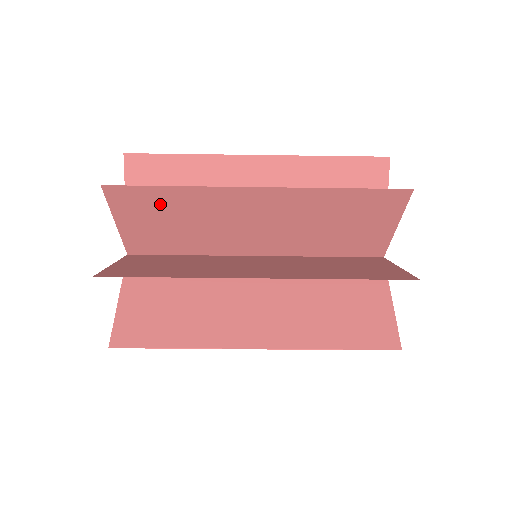
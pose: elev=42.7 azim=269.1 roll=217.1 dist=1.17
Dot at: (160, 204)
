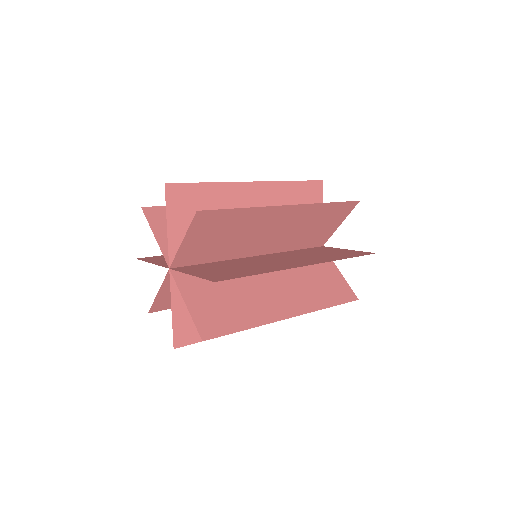
Dot at: (225, 222)
